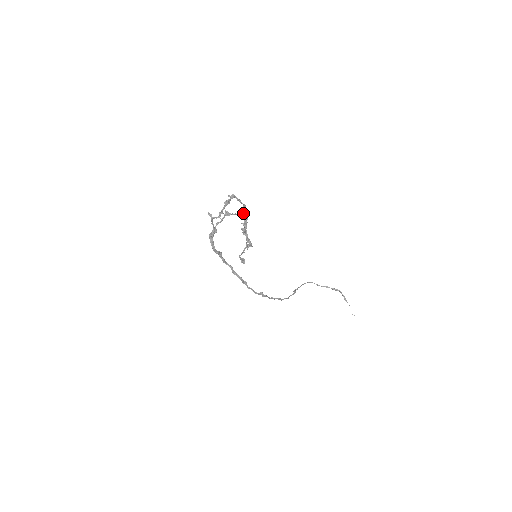
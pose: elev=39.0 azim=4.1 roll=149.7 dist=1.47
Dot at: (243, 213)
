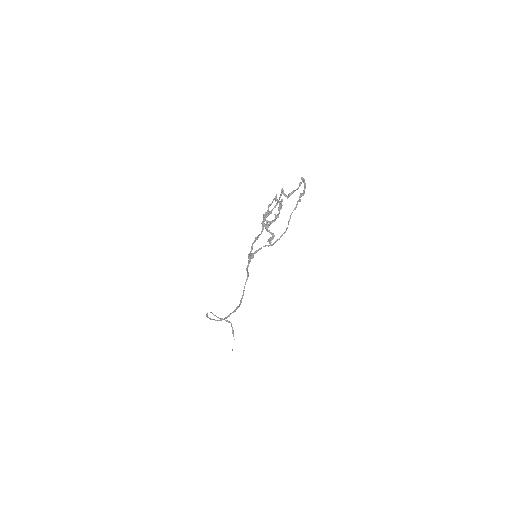
Dot at: occluded
